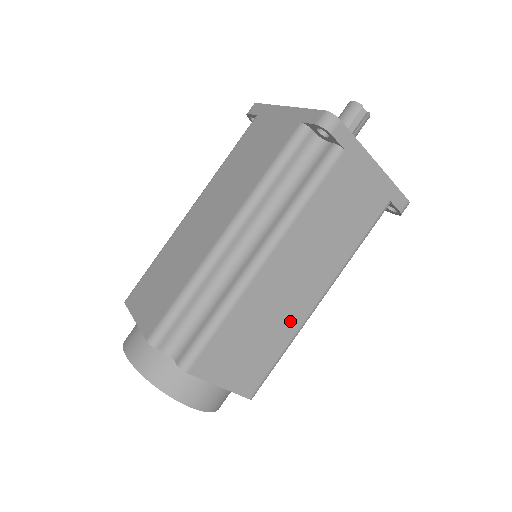
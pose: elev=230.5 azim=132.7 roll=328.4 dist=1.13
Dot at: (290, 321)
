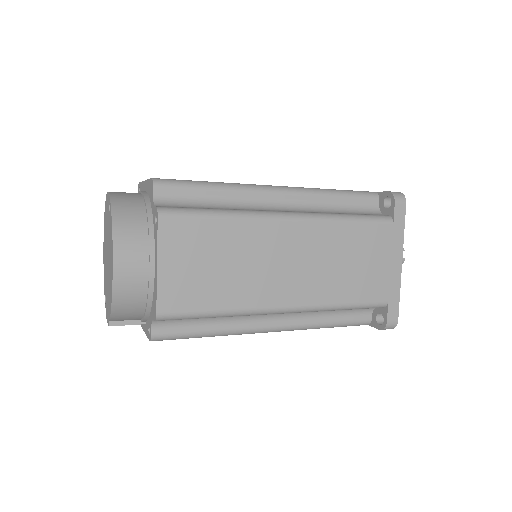
Dot at: (253, 292)
